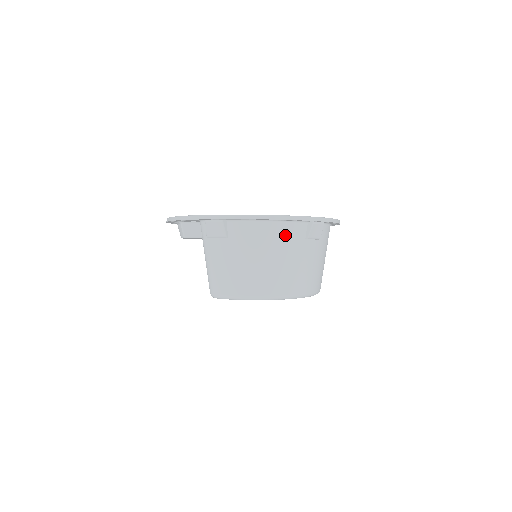
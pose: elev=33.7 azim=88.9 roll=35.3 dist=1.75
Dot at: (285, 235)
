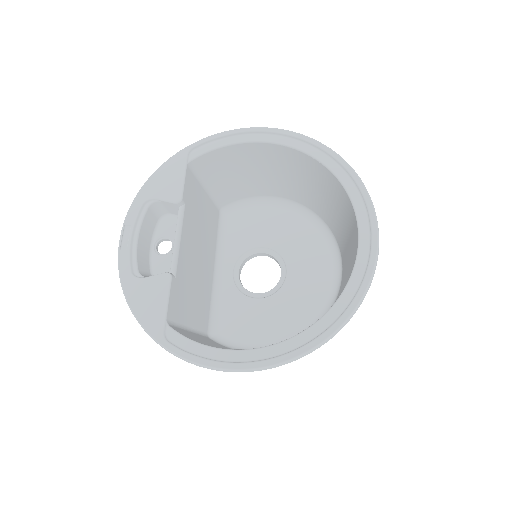
Dot at: occluded
